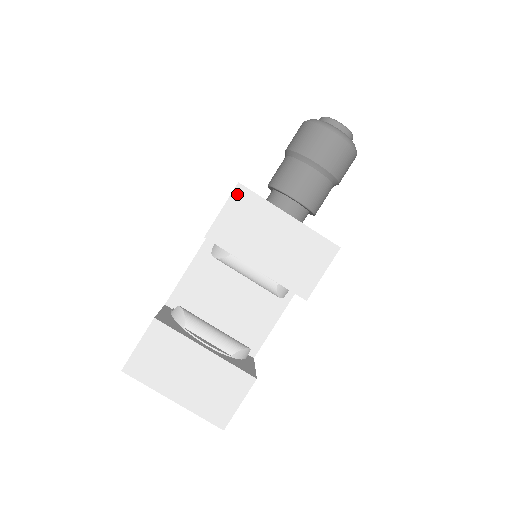
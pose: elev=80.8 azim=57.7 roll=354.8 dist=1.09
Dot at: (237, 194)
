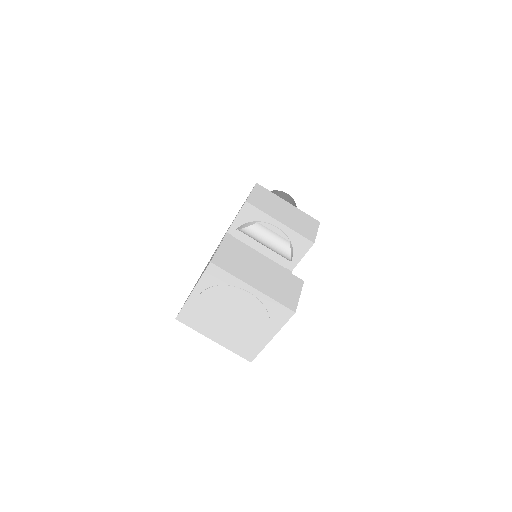
Dot at: (257, 187)
